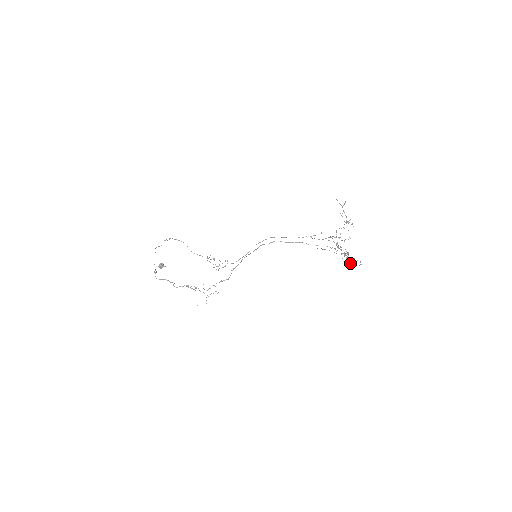
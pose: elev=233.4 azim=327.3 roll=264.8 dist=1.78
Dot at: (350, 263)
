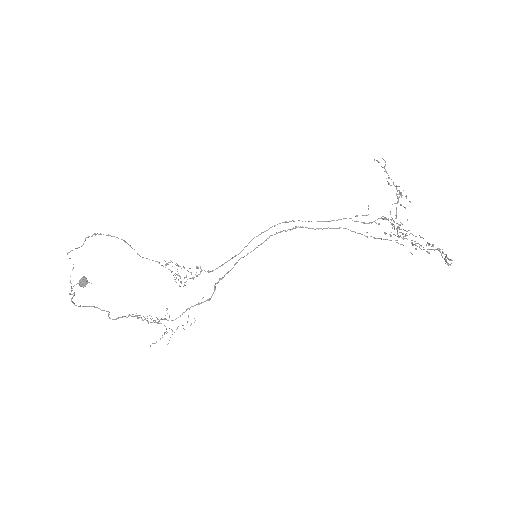
Dot at: (448, 258)
